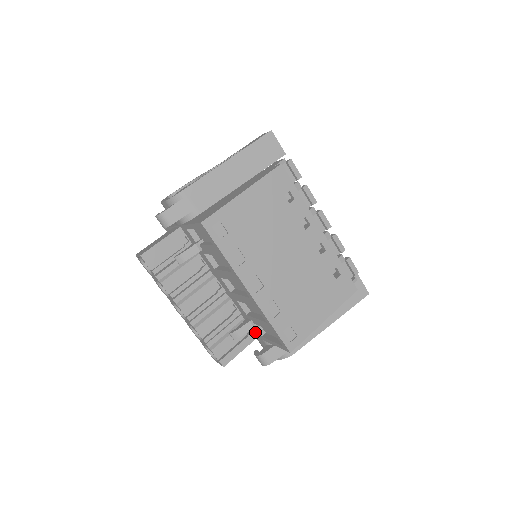
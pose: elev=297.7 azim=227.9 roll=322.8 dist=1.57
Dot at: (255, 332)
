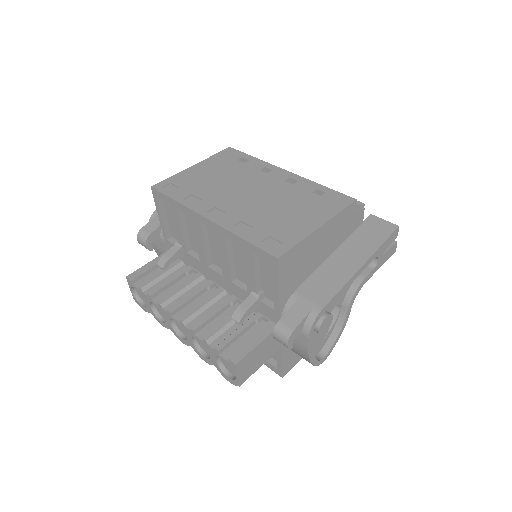
Dot at: (272, 319)
